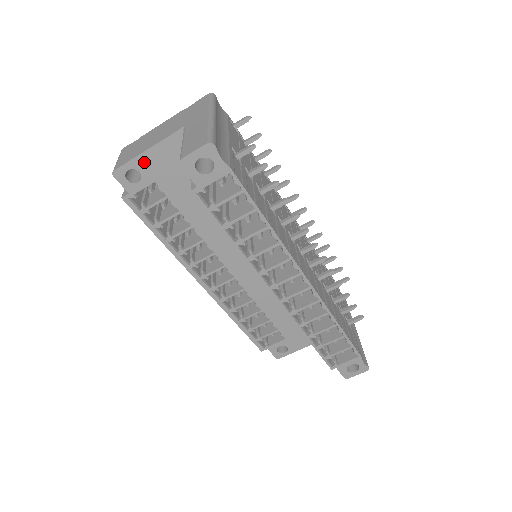
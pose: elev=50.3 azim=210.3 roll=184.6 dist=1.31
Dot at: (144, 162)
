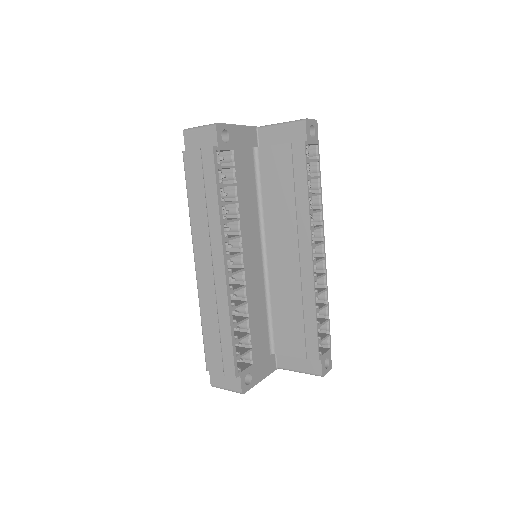
Dot at: (234, 131)
